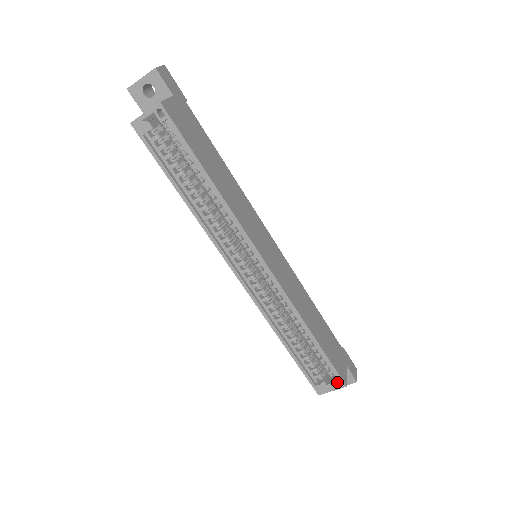
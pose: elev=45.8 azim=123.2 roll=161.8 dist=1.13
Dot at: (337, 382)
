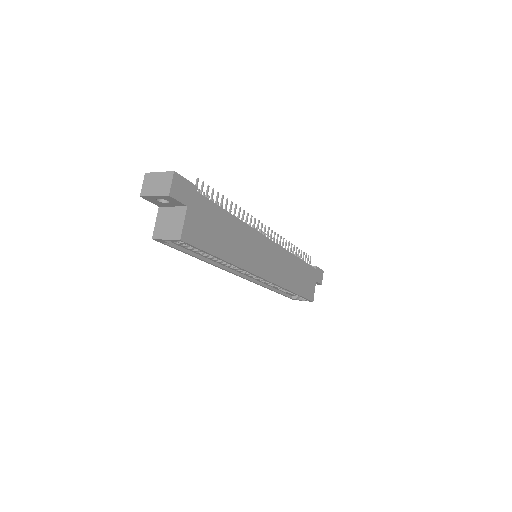
Dot at: occluded
